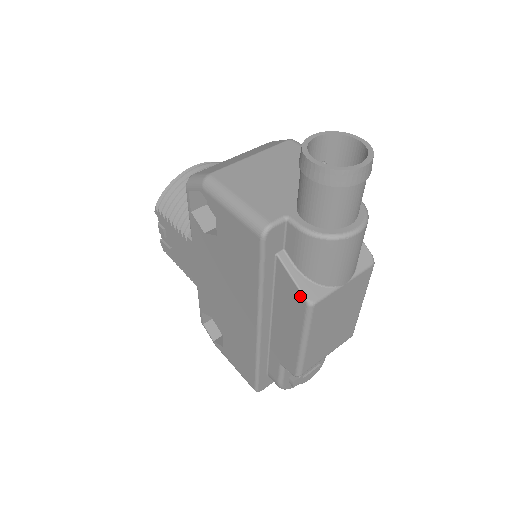
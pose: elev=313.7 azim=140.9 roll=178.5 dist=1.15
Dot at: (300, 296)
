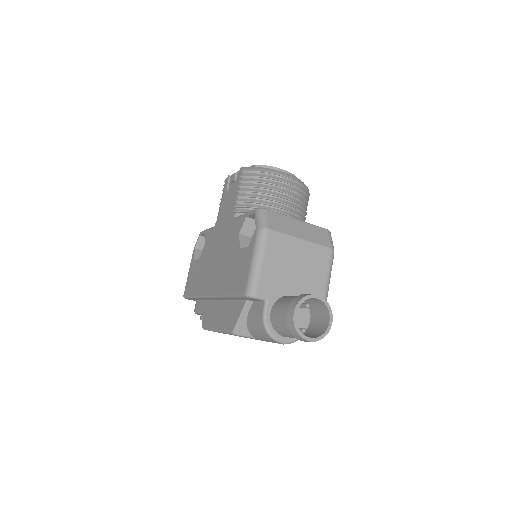
Dot at: (234, 325)
